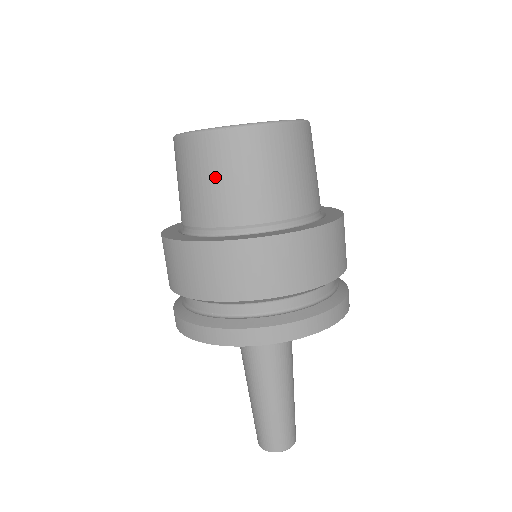
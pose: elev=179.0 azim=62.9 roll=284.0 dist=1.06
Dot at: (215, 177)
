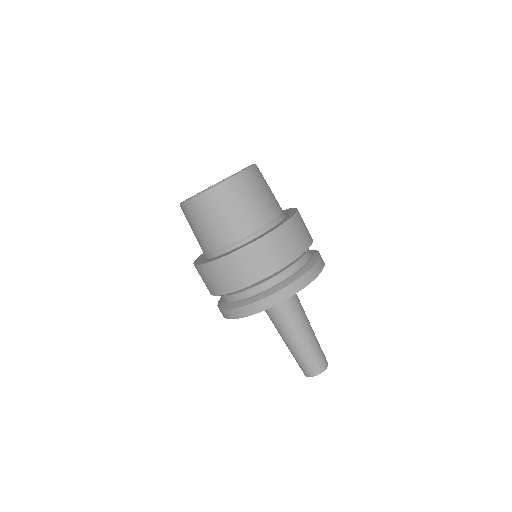
Dot at: (219, 216)
